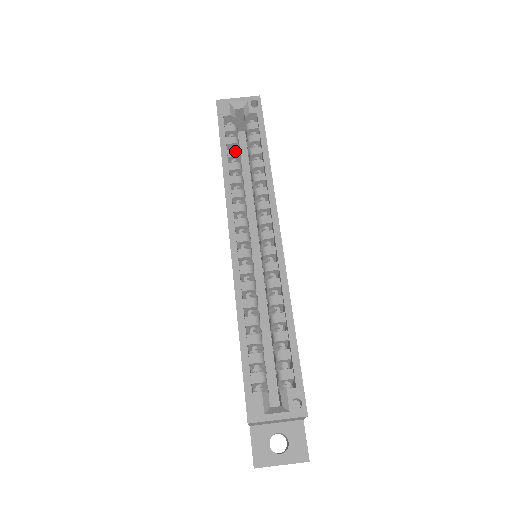
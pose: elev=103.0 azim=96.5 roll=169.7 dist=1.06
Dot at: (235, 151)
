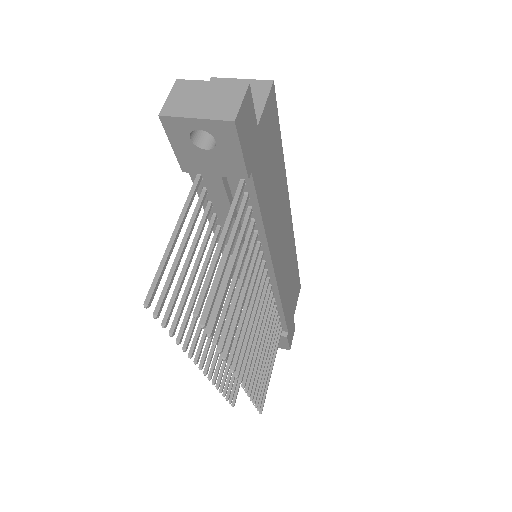
Dot at: occluded
